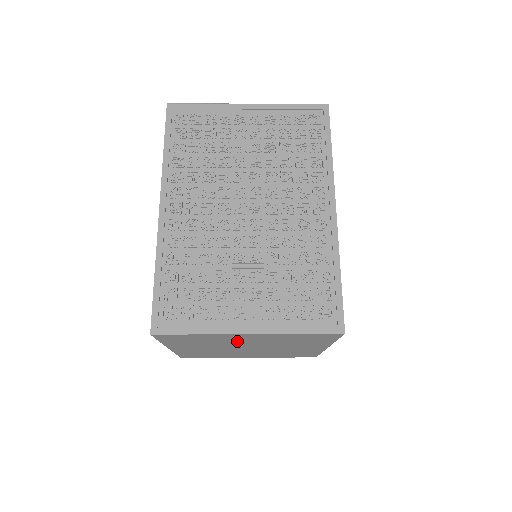
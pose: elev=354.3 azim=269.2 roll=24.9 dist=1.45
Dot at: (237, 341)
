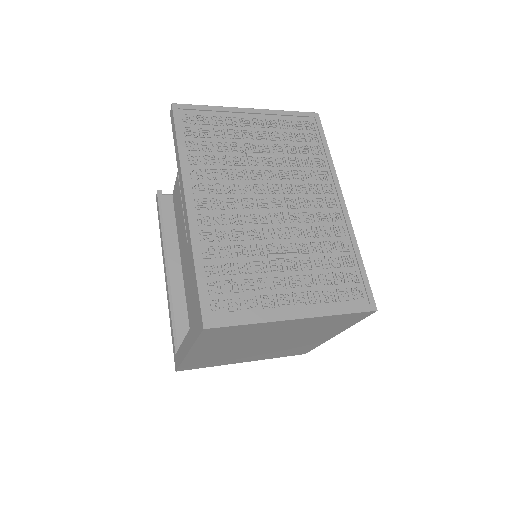
Dot at: (271, 333)
